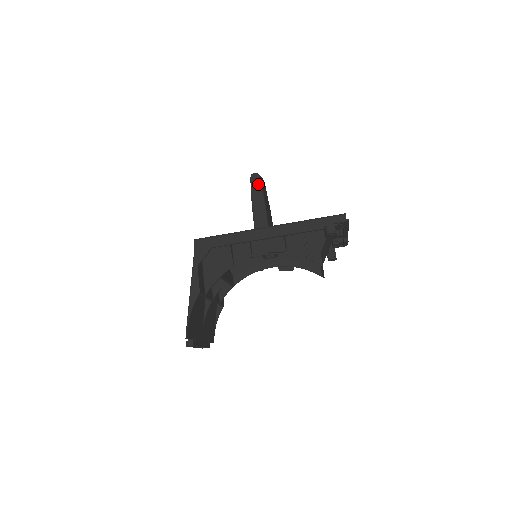
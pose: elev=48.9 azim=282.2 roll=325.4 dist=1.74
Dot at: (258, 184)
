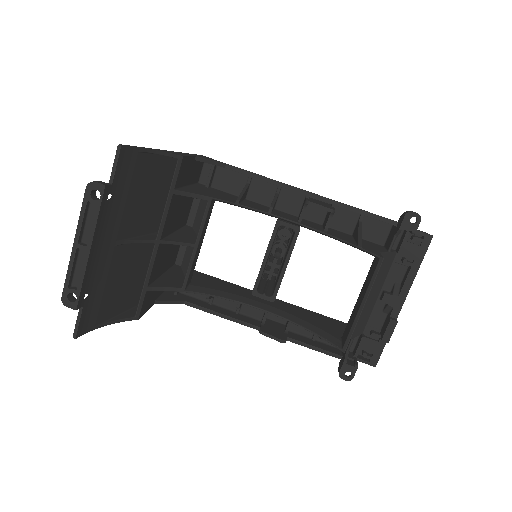
Dot at: occluded
